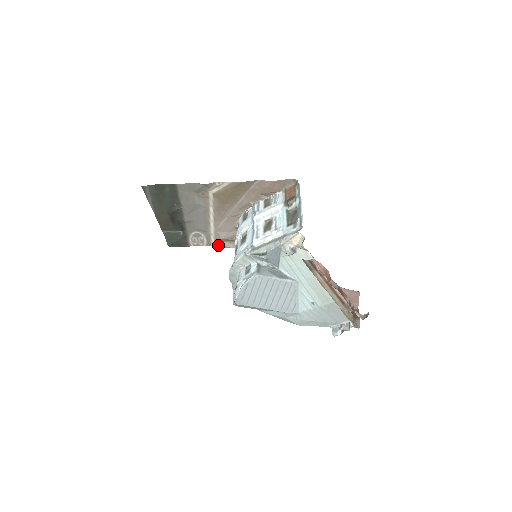
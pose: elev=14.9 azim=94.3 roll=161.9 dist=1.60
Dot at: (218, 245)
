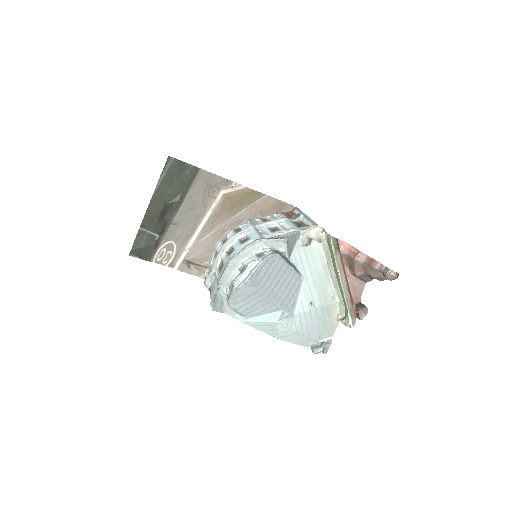
Dot at: (183, 267)
